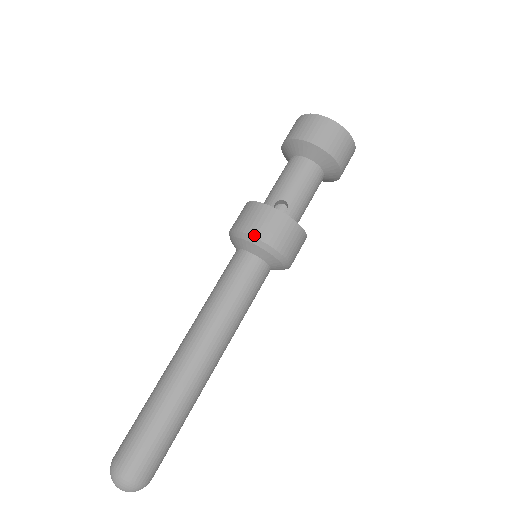
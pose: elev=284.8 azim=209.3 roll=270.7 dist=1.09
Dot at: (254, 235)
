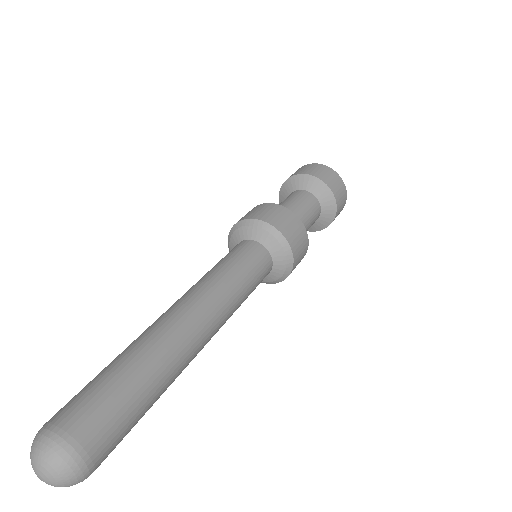
Dot at: (250, 218)
